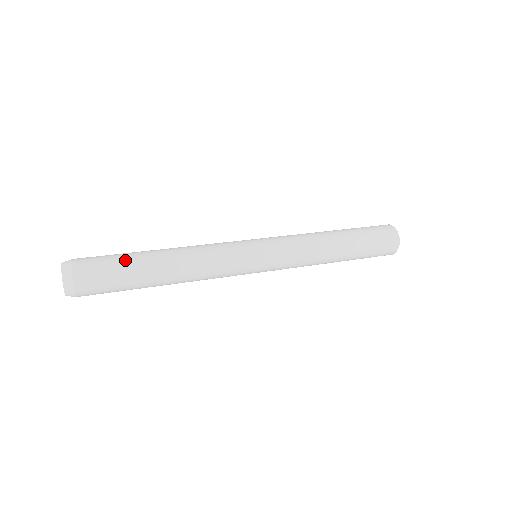
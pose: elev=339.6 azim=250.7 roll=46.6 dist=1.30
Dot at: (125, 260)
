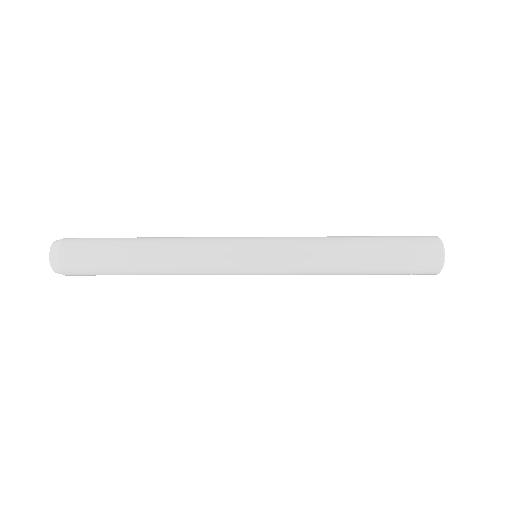
Dot at: (109, 249)
